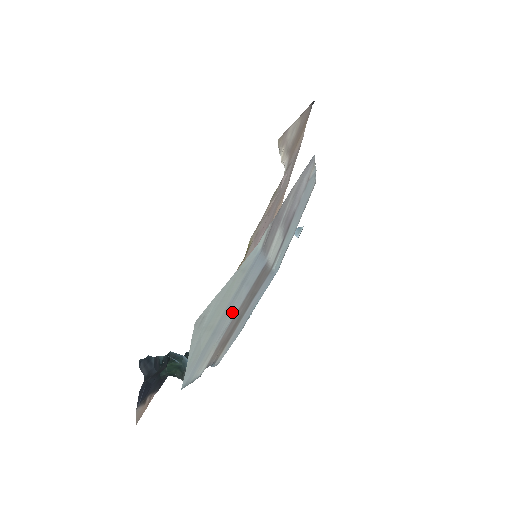
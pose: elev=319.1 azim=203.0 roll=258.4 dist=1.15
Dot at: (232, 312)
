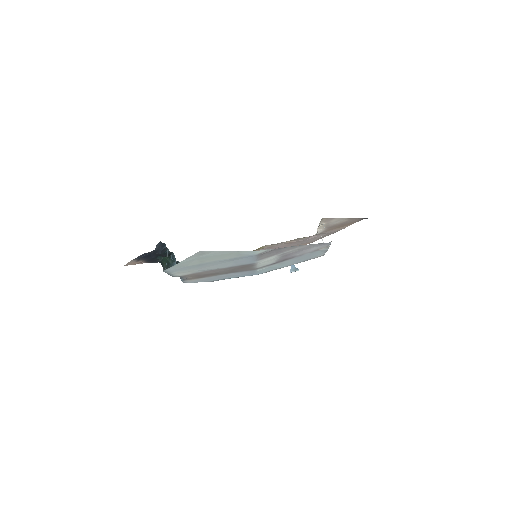
Dot at: (217, 266)
